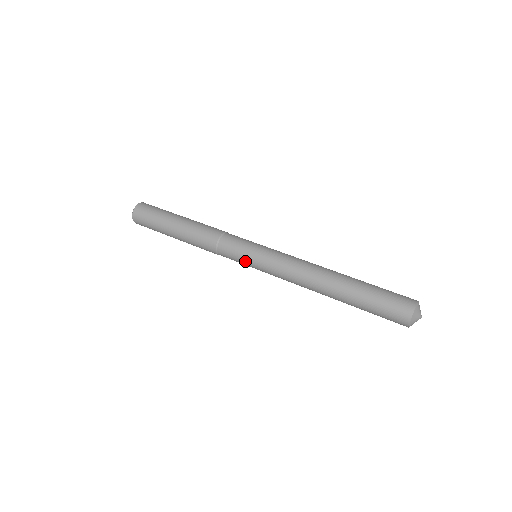
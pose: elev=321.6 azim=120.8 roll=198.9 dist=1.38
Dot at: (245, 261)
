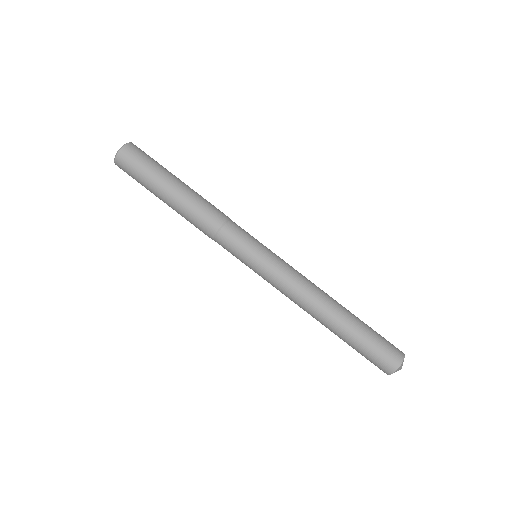
Dot at: occluded
